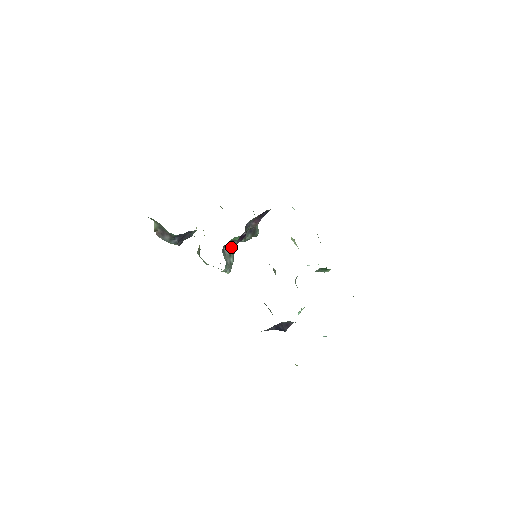
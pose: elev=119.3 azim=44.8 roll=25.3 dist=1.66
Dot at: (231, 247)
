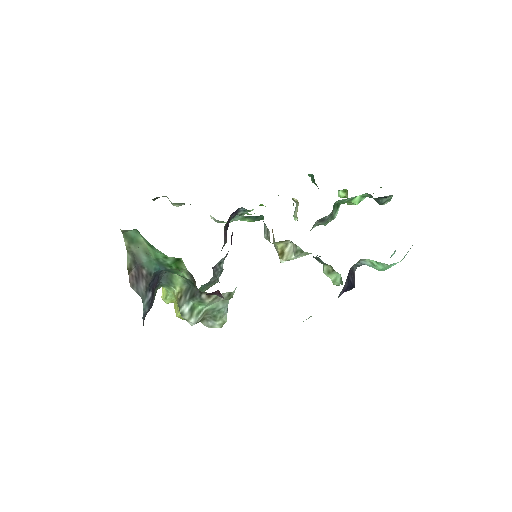
Dot at: occluded
